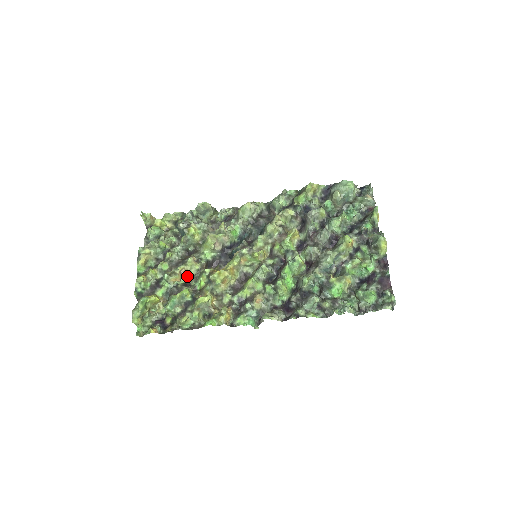
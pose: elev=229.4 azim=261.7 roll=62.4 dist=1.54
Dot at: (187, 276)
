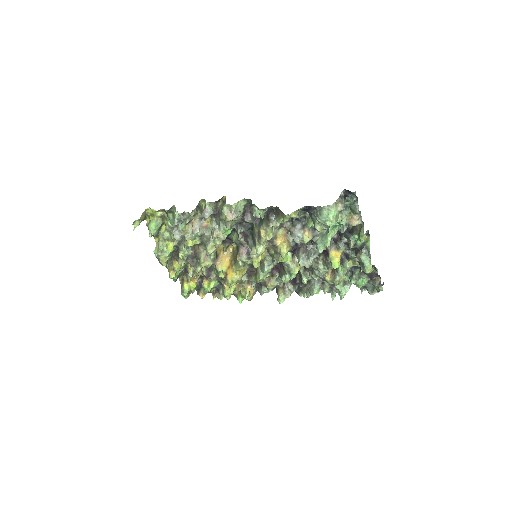
Dot at: occluded
